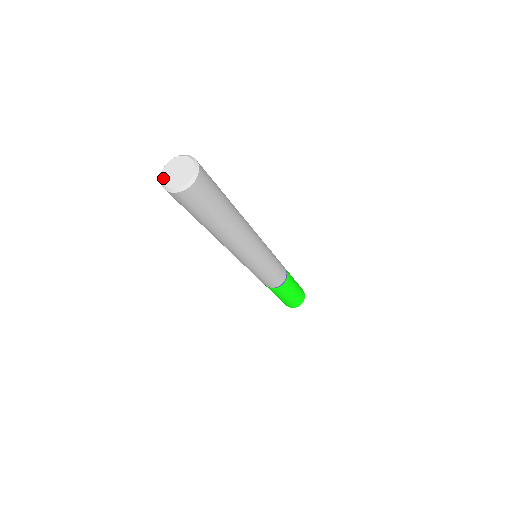
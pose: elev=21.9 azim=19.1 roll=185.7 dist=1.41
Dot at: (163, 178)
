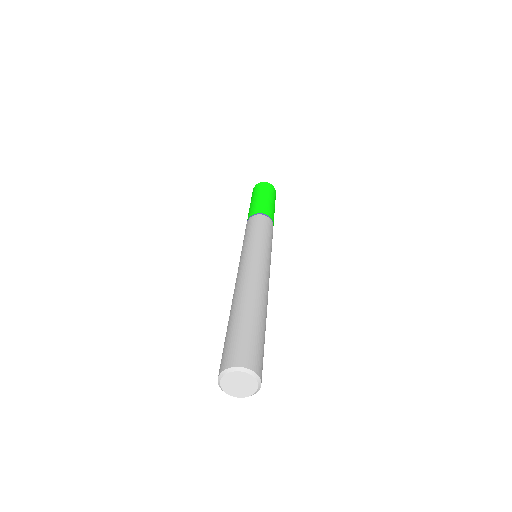
Dot at: (222, 382)
